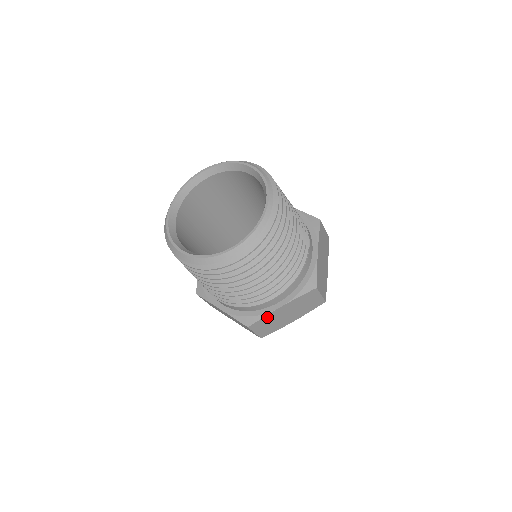
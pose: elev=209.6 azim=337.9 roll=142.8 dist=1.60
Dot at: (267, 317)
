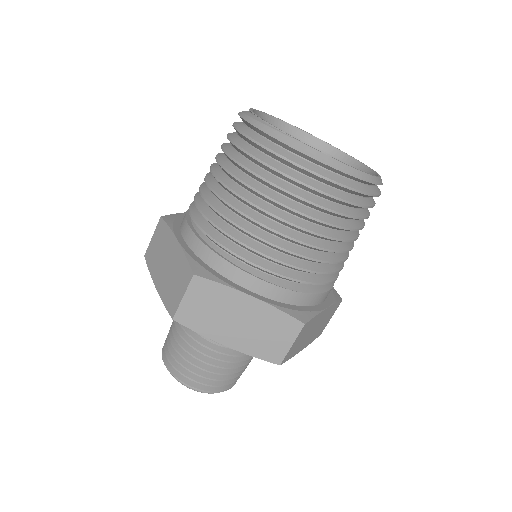
Dot at: (315, 318)
